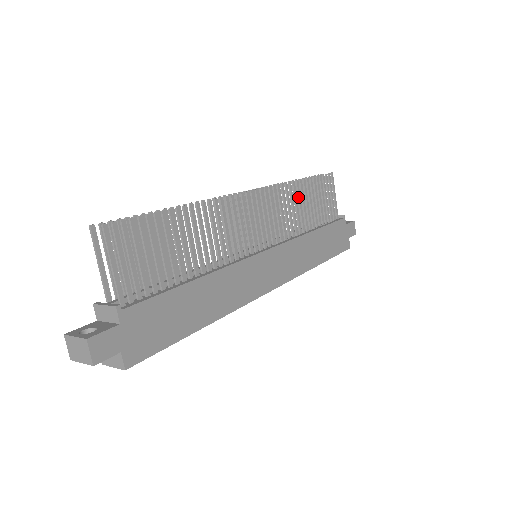
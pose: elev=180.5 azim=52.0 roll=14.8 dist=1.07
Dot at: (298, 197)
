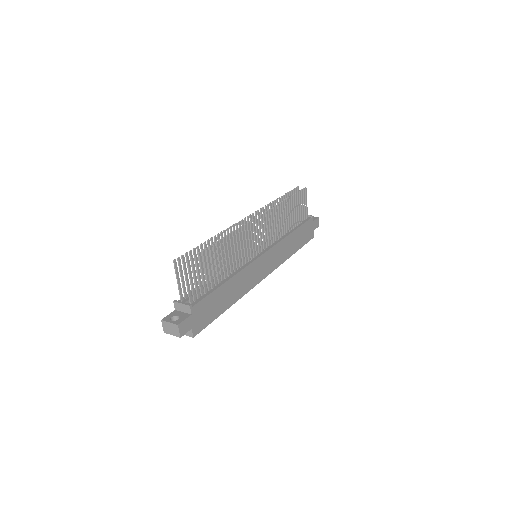
Dot at: (283, 212)
